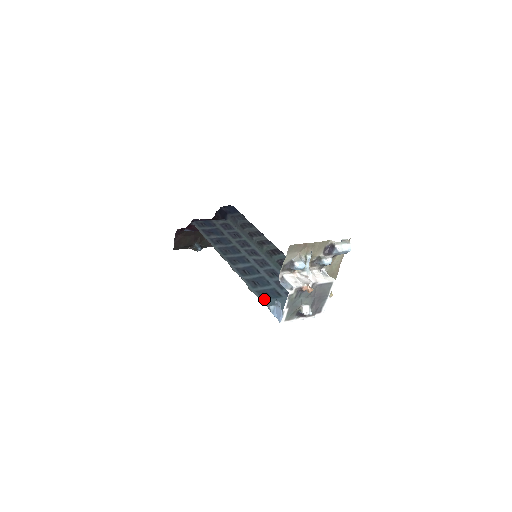
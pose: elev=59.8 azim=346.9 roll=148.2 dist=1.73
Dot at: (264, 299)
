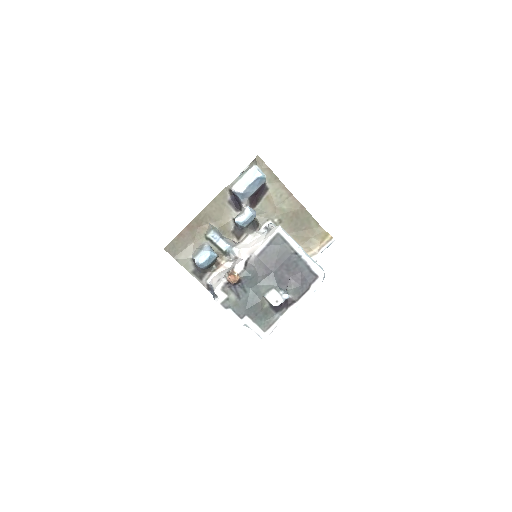
Dot at: occluded
